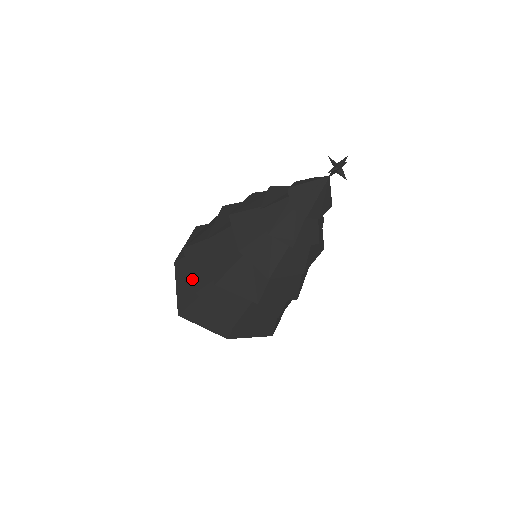
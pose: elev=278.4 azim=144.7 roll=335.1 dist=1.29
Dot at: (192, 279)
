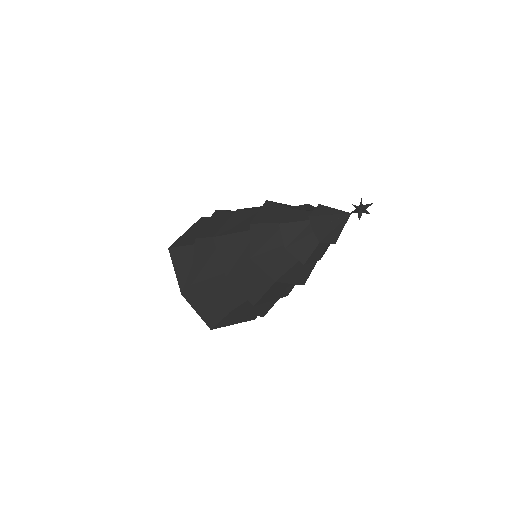
Dot at: (218, 305)
